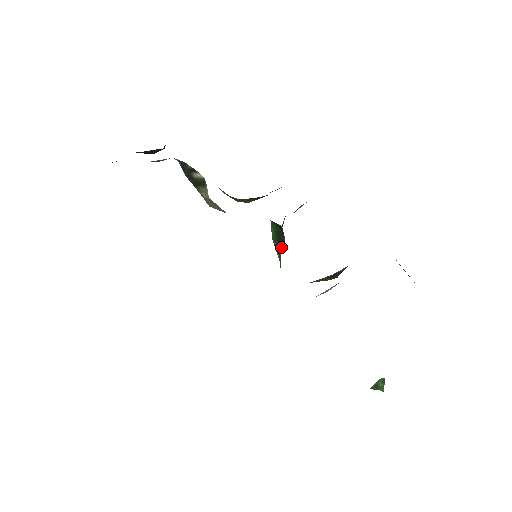
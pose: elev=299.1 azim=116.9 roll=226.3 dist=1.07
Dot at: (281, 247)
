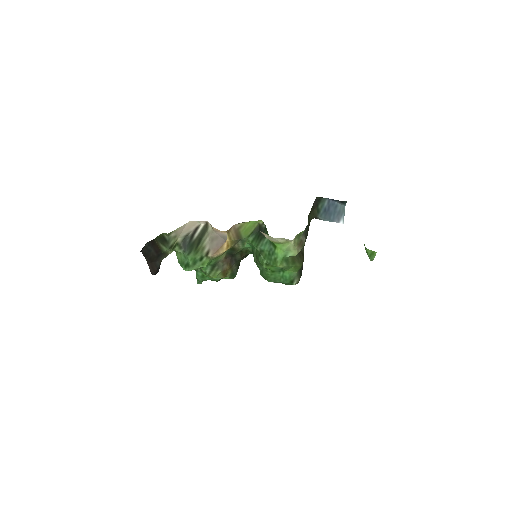
Dot at: occluded
